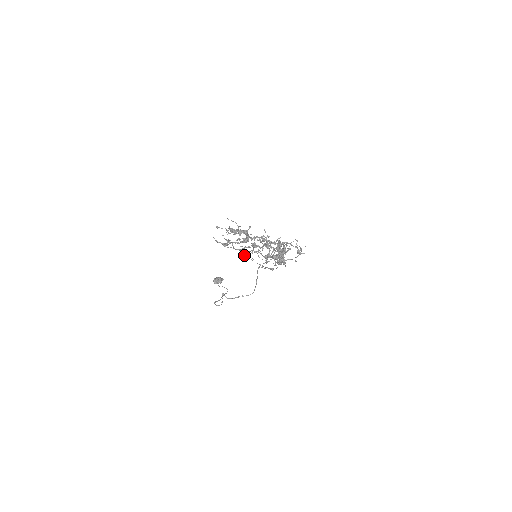
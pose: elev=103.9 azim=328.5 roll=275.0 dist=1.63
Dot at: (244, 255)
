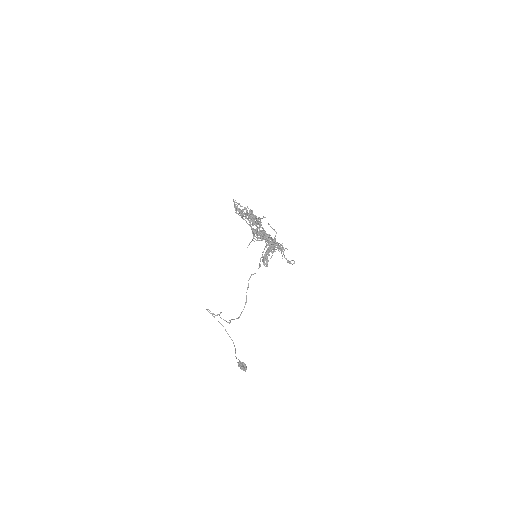
Dot at: occluded
